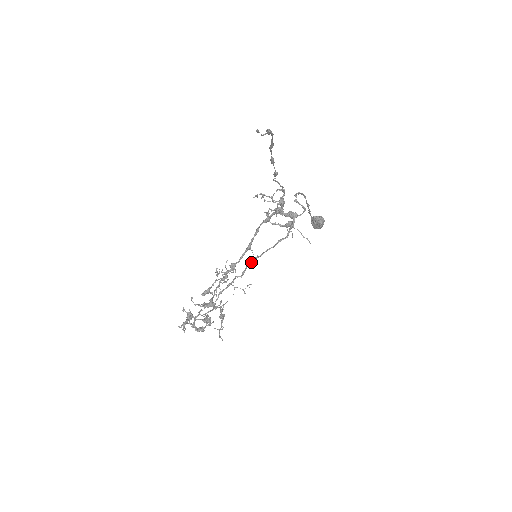
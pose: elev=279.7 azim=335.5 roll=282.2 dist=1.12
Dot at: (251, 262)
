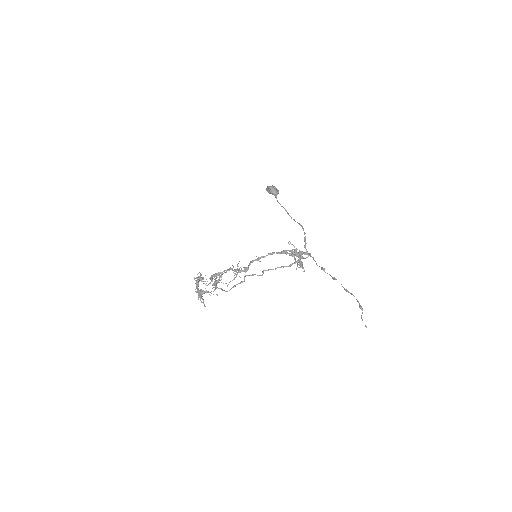
Dot at: occluded
